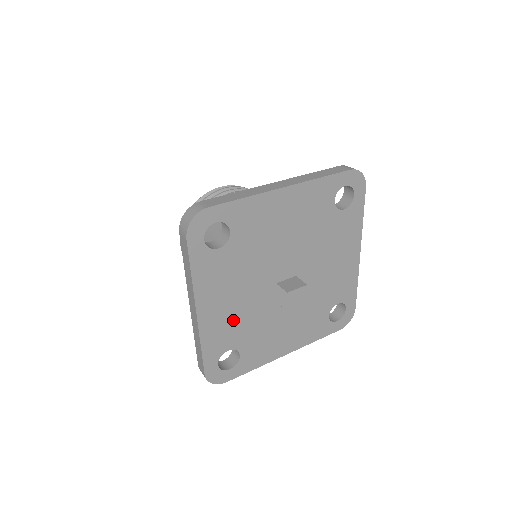
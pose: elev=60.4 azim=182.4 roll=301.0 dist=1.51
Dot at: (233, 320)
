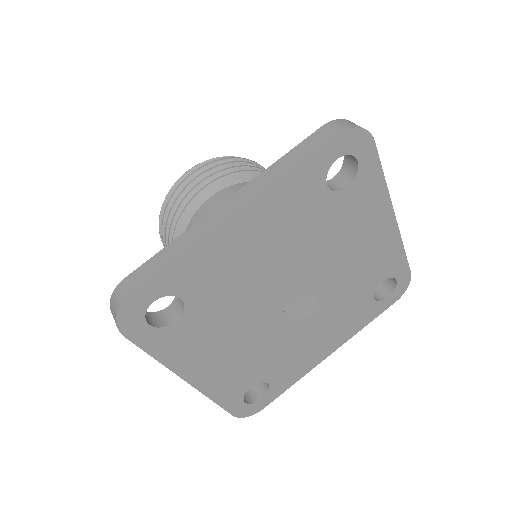
Dot at: (240, 364)
